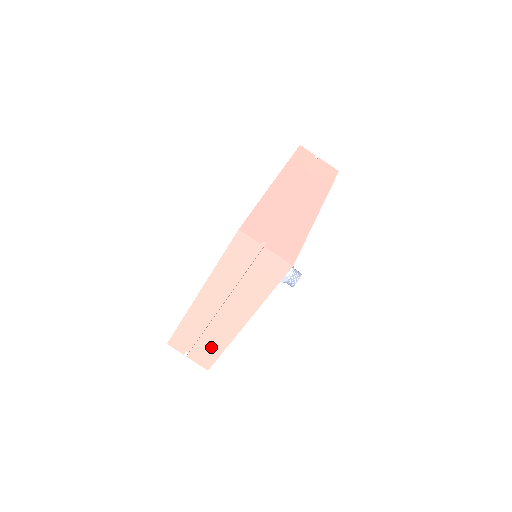
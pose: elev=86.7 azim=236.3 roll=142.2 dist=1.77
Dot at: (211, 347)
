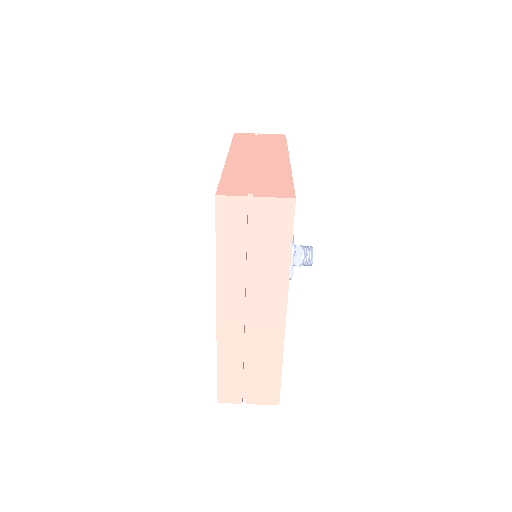
Dot at: (266, 371)
